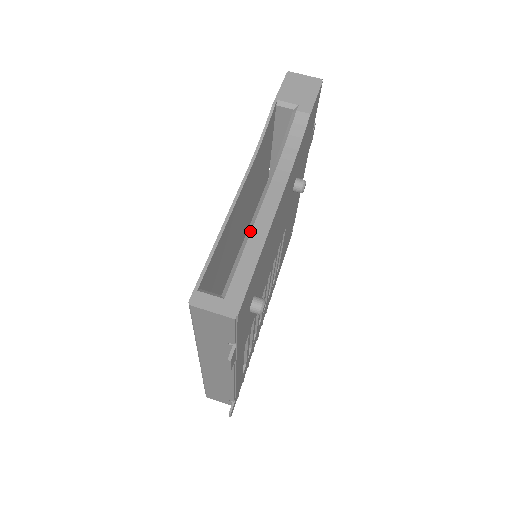
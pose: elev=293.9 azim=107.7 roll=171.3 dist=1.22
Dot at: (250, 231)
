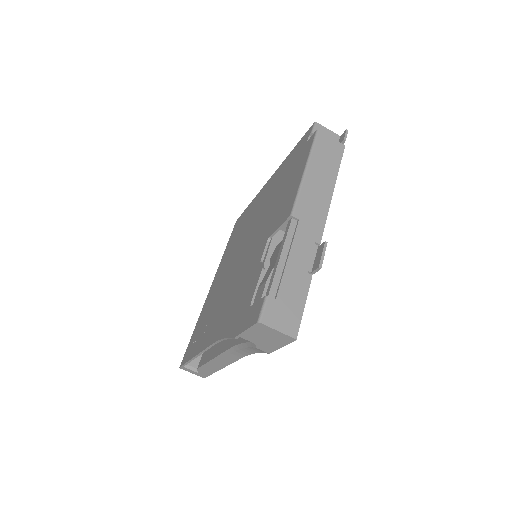
Dot at: (213, 363)
